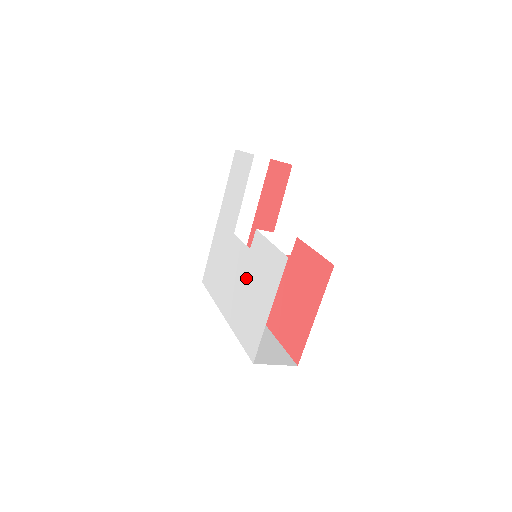
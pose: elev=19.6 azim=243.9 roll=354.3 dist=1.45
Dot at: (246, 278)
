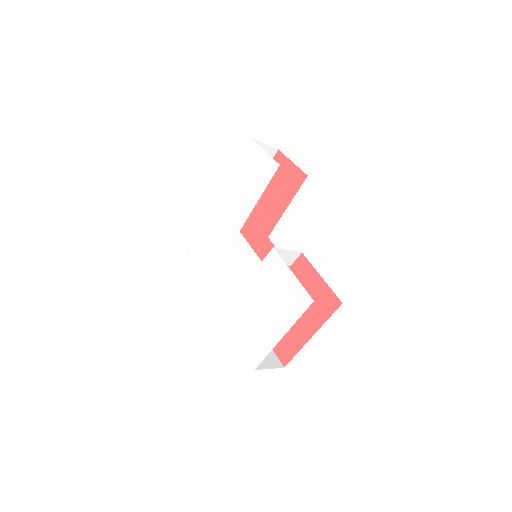
Dot at: (253, 287)
